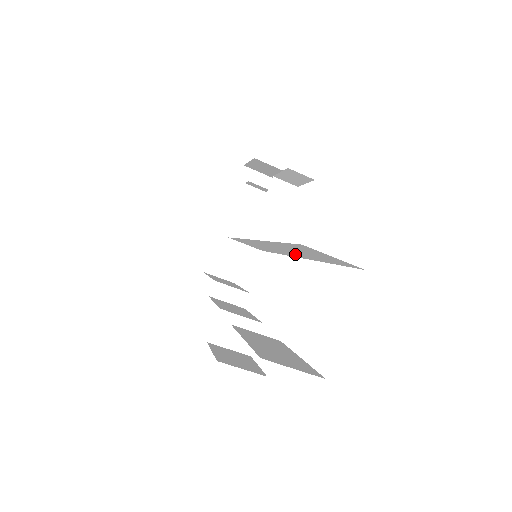
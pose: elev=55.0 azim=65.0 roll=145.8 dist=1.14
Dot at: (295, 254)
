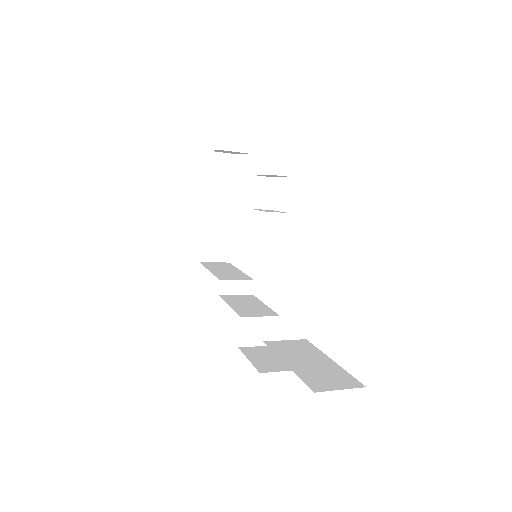
Dot at: occluded
